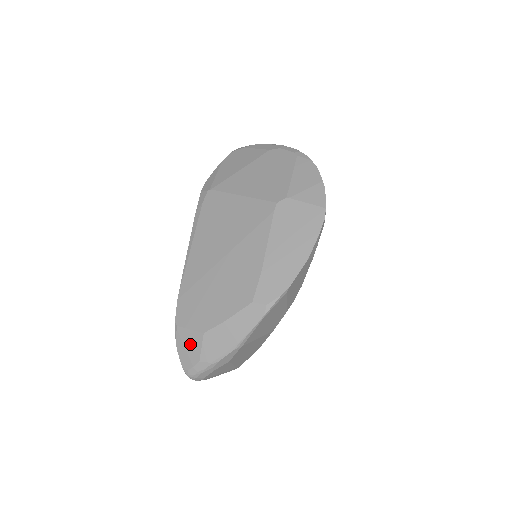
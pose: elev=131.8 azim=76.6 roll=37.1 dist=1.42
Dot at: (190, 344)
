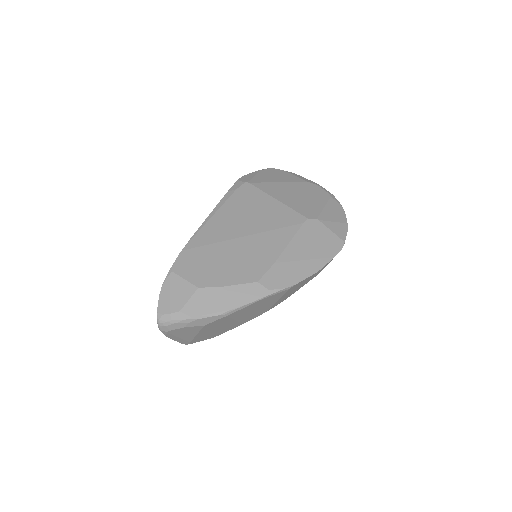
Dot at: (178, 292)
